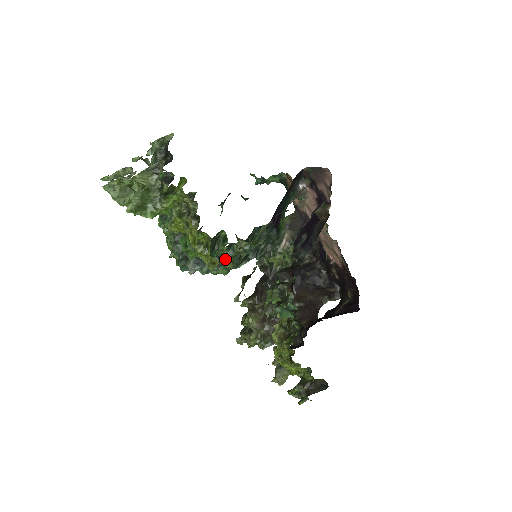
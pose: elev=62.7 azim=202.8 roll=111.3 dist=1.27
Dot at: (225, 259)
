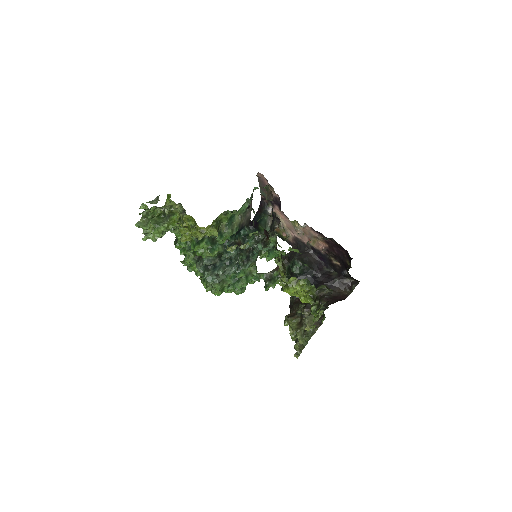
Dot at: (210, 228)
